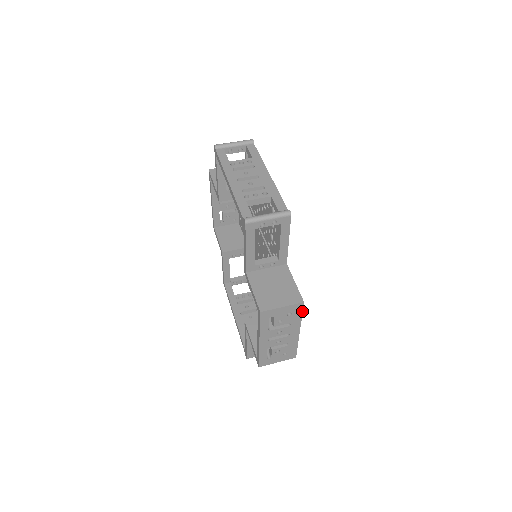
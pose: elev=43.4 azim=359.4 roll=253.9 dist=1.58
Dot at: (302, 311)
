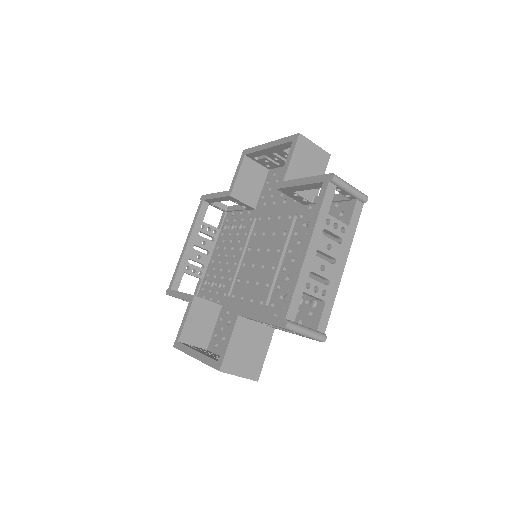
Dot at: occluded
